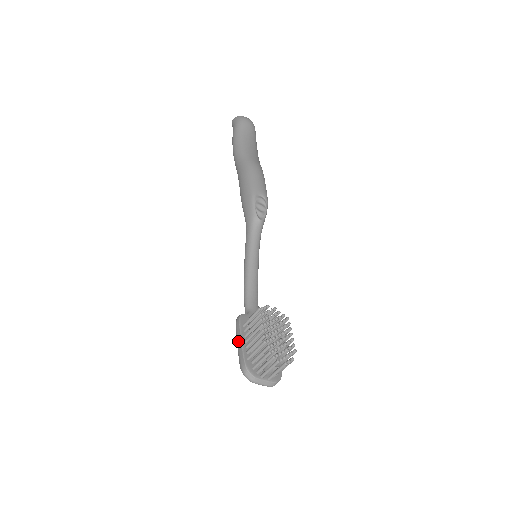
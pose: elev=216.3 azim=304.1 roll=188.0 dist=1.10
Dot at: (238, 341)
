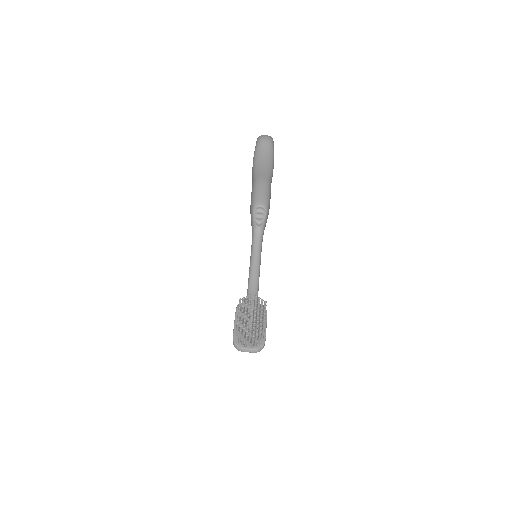
Dot at: (234, 324)
